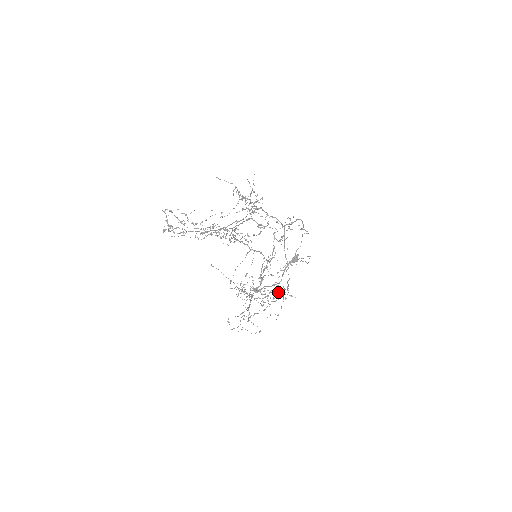
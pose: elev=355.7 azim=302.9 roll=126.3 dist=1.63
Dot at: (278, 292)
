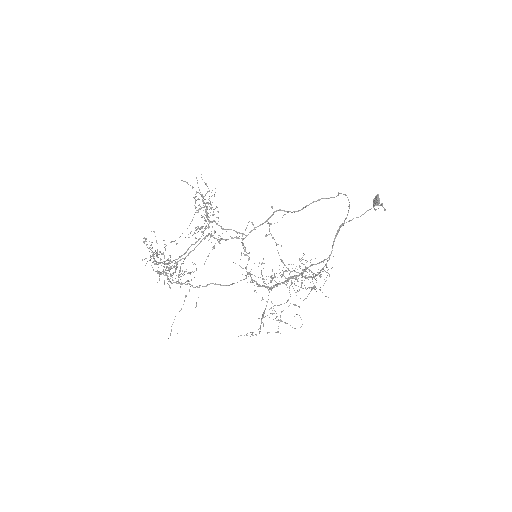
Dot at: (273, 306)
